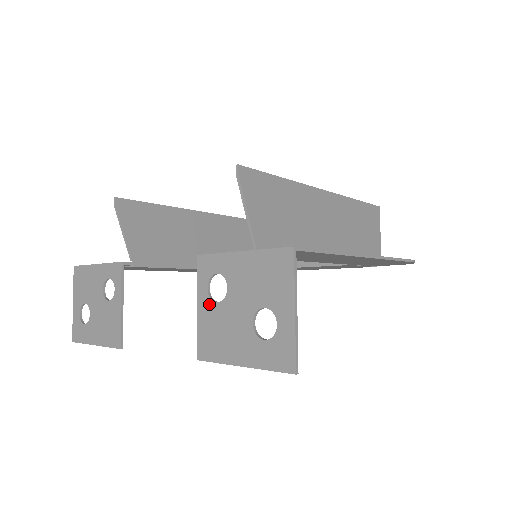
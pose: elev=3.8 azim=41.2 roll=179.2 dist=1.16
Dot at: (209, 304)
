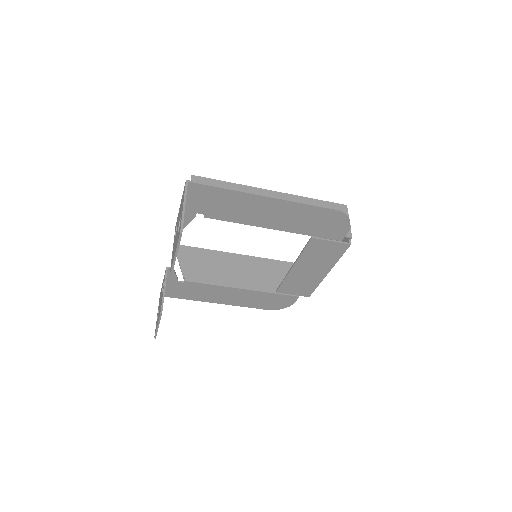
Dot at: (174, 242)
